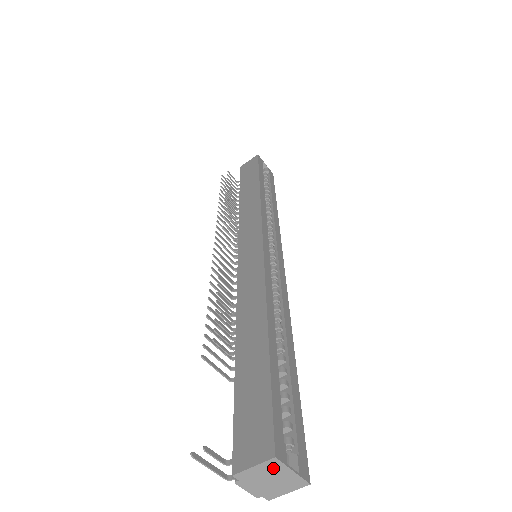
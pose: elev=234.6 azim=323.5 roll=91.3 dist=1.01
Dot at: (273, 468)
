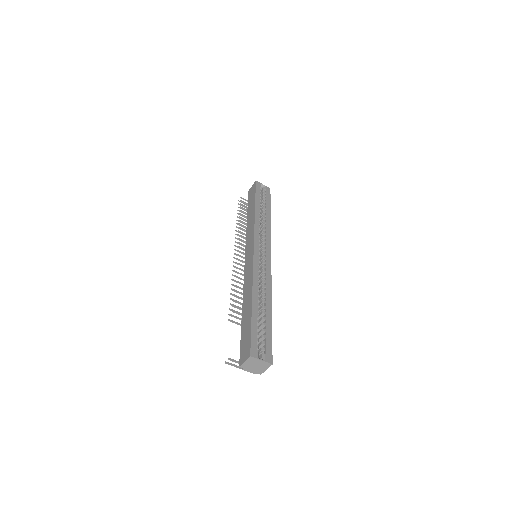
Dot at: (253, 361)
